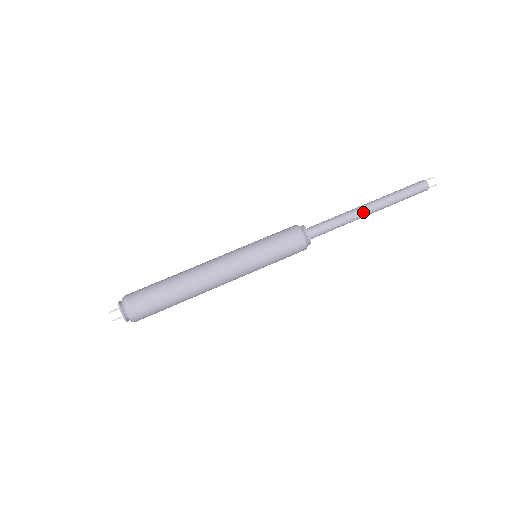
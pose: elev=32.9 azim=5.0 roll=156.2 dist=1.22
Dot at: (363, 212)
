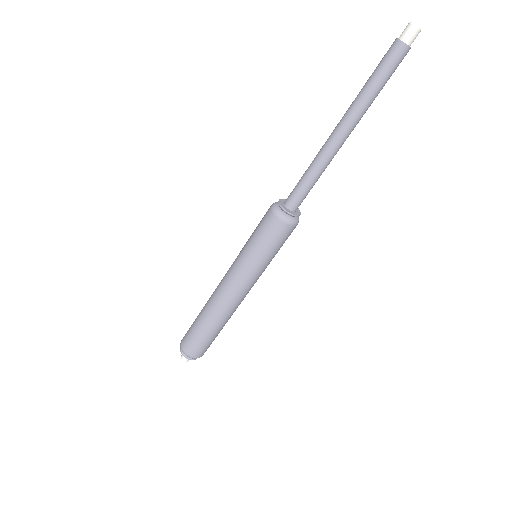
Dot at: (330, 140)
